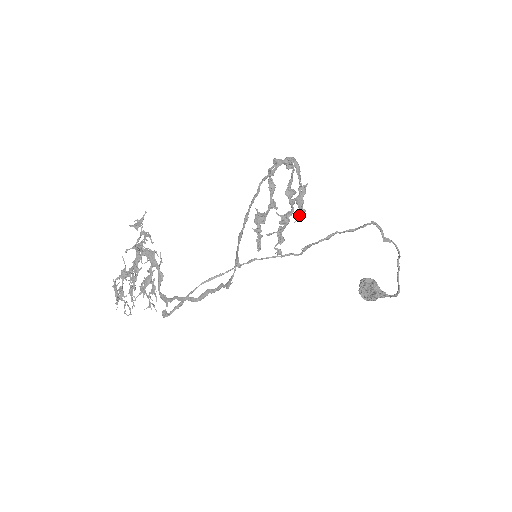
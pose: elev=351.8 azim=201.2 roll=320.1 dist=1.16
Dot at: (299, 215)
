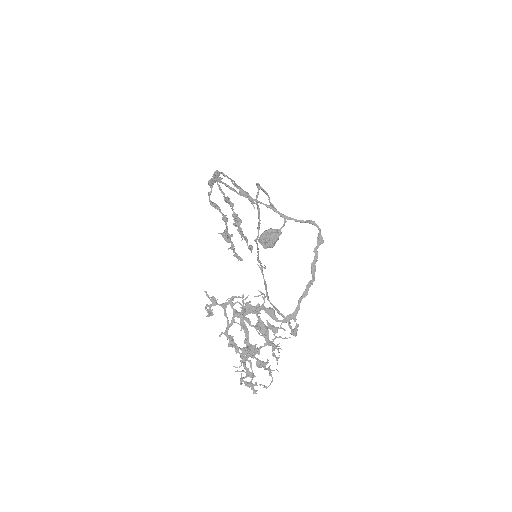
Dot at: (253, 201)
